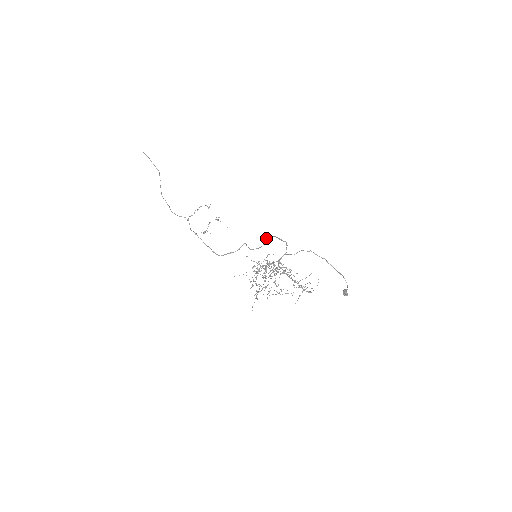
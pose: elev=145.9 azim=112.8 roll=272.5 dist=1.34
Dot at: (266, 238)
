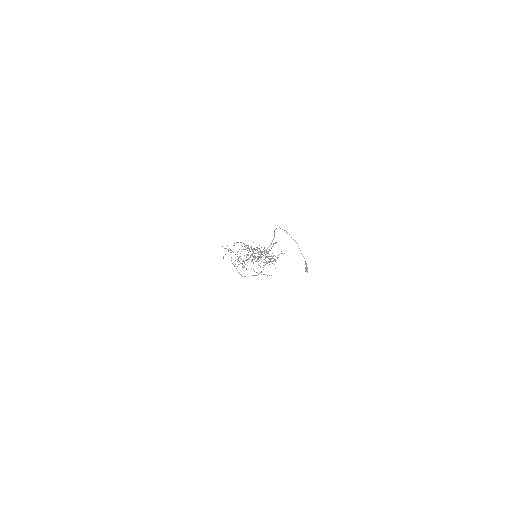
Dot at: (269, 249)
